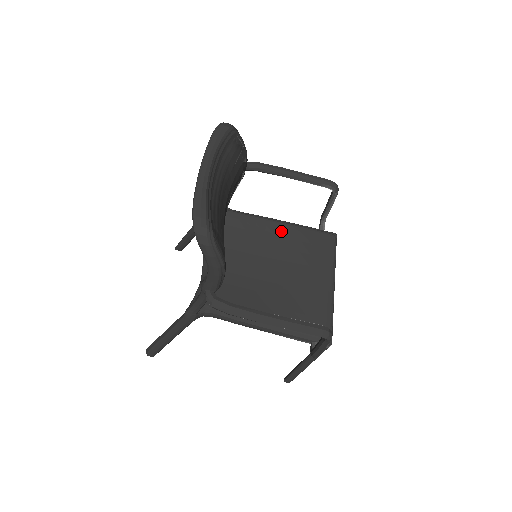
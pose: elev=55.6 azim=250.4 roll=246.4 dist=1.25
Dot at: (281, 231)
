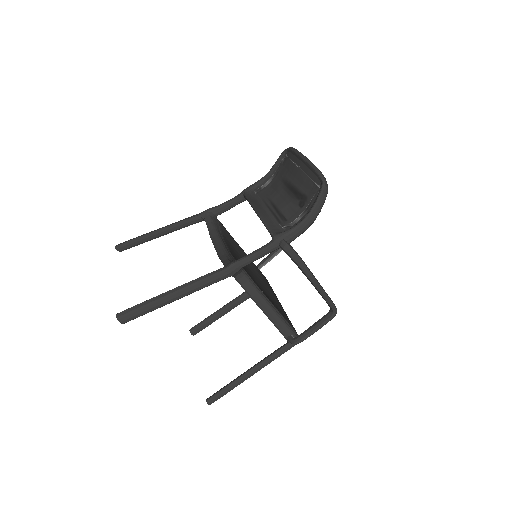
Dot at: occluded
